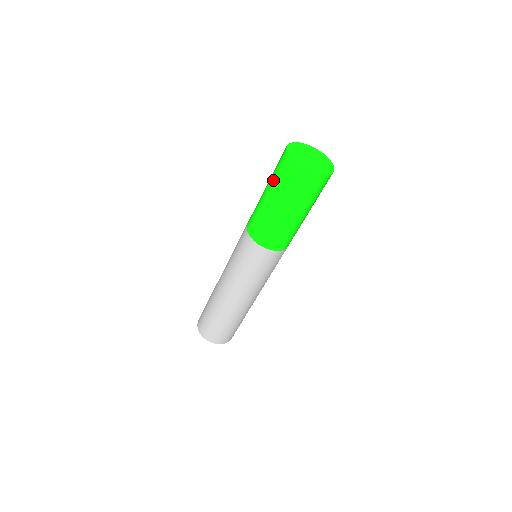
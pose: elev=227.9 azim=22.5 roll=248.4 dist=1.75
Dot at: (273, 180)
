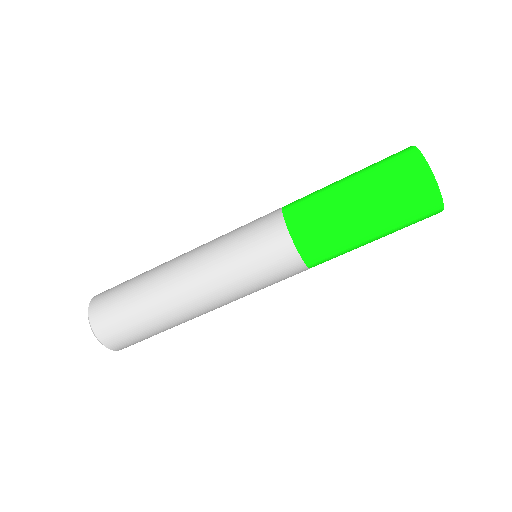
Dot at: (381, 187)
